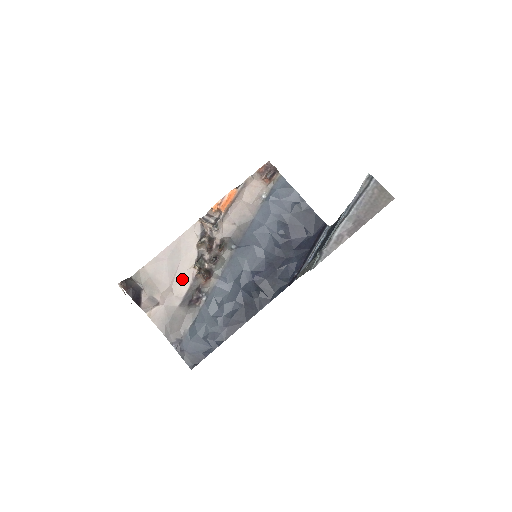
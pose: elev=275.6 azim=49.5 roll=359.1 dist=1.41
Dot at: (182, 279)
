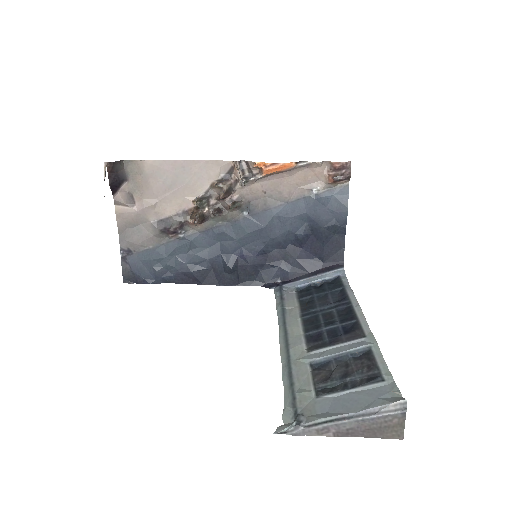
Dot at: (173, 202)
